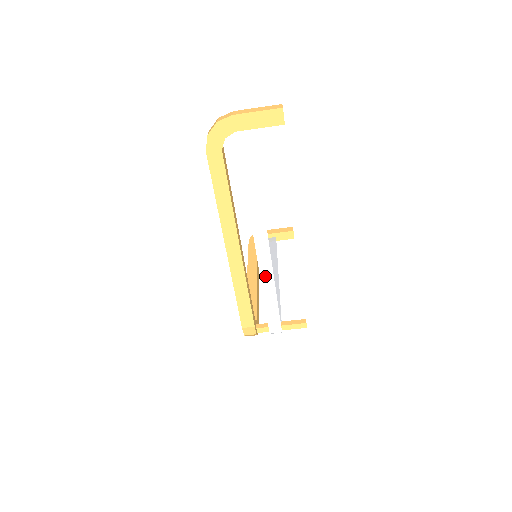
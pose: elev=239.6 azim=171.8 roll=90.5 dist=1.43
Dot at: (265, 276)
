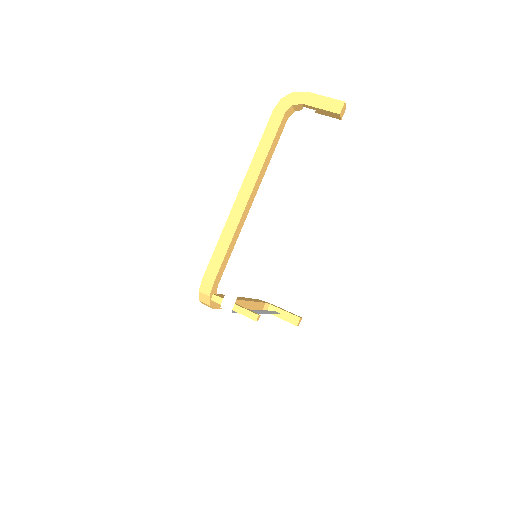
Dot at: (253, 240)
